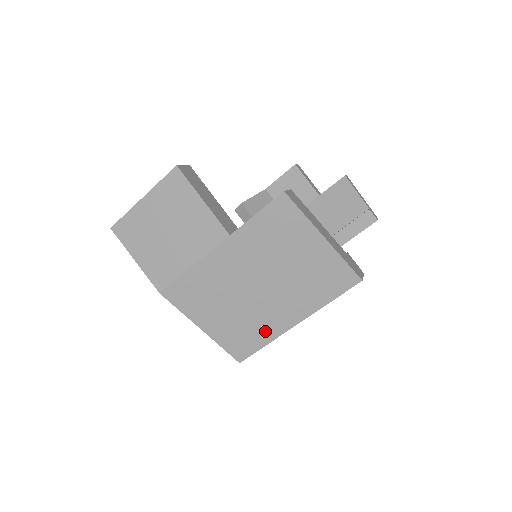
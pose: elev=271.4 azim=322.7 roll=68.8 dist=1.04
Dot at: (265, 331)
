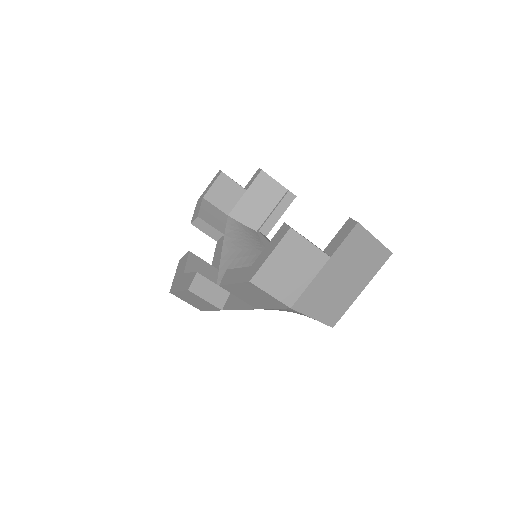
Dot at: (346, 303)
